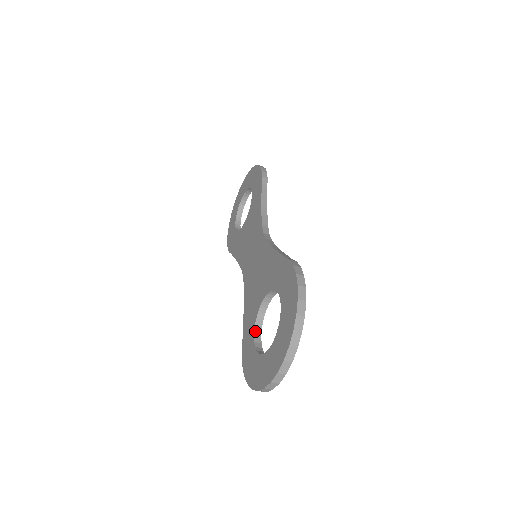
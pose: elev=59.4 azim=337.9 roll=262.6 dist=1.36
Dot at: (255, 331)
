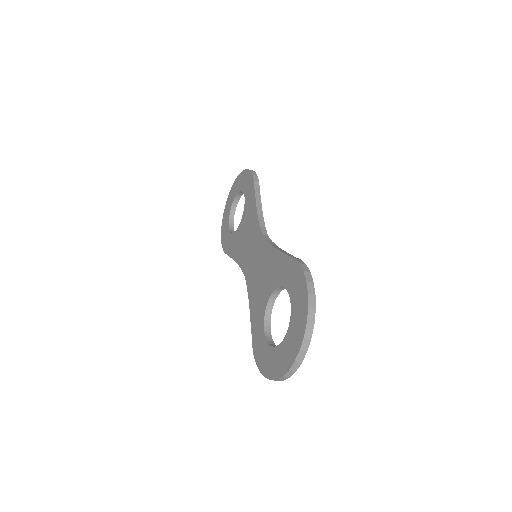
Dot at: (265, 326)
